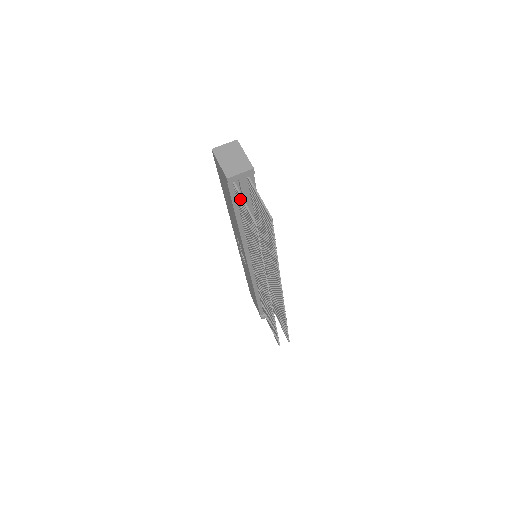
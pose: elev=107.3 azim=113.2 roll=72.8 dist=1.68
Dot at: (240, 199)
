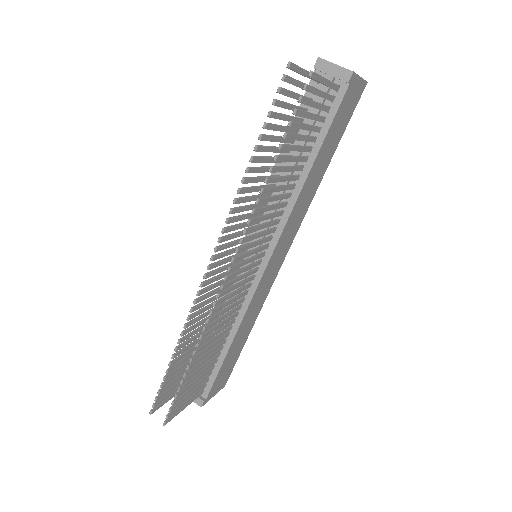
Dot at: occluded
